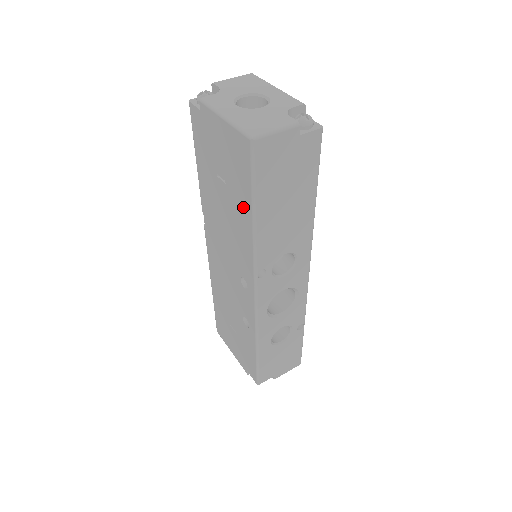
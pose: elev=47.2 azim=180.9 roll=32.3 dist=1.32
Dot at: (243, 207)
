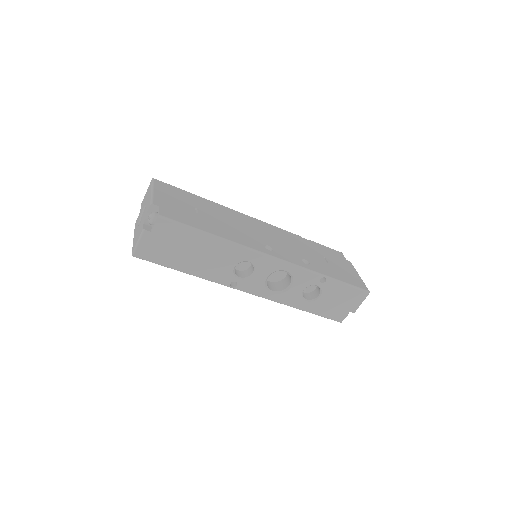
Dot at: occluded
